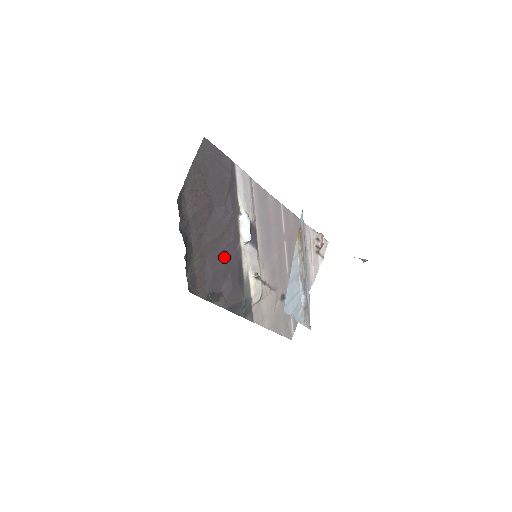
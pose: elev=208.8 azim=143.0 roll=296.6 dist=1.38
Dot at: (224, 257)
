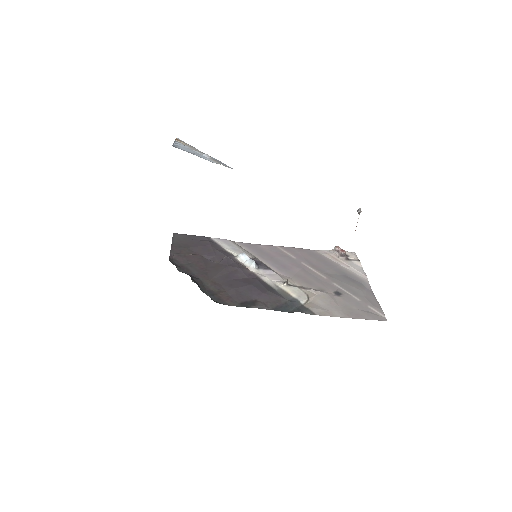
Dot at: (239, 280)
